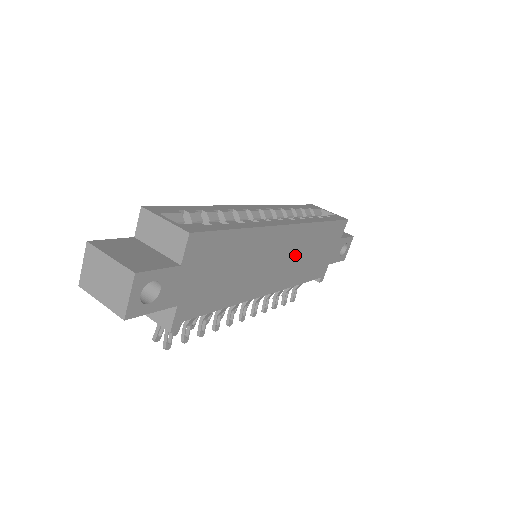
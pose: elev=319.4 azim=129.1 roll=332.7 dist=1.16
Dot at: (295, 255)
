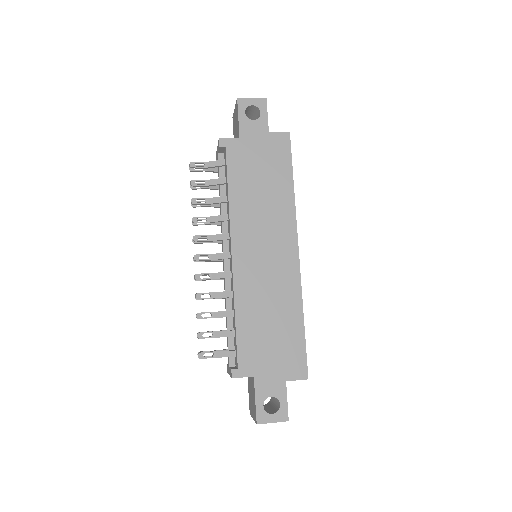
Dot at: (269, 282)
